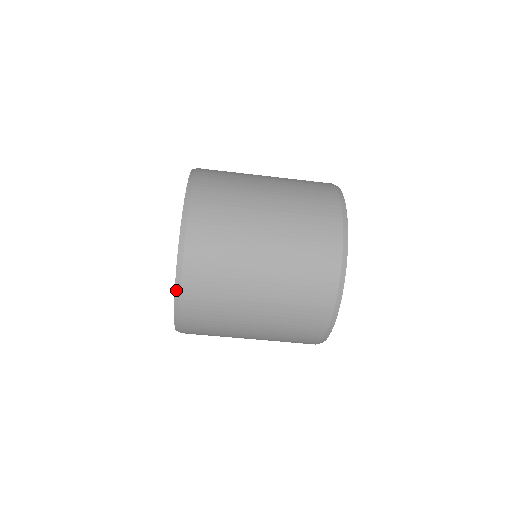
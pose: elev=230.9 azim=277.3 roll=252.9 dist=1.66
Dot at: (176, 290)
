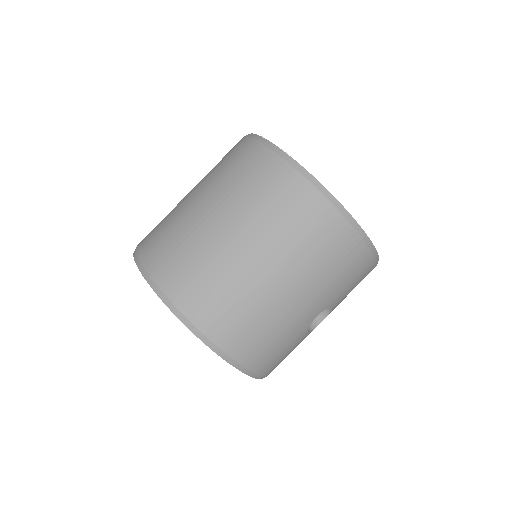
Dot at: (158, 295)
